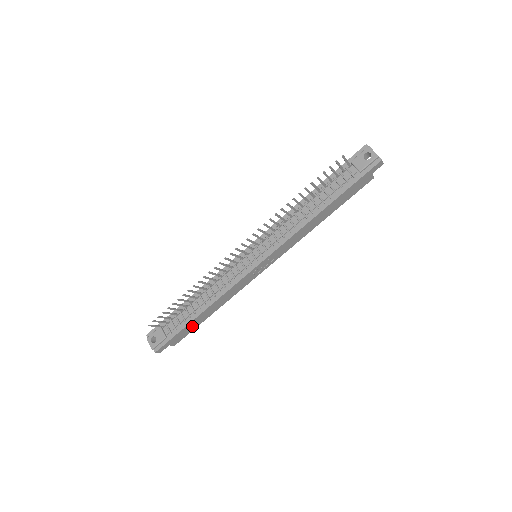
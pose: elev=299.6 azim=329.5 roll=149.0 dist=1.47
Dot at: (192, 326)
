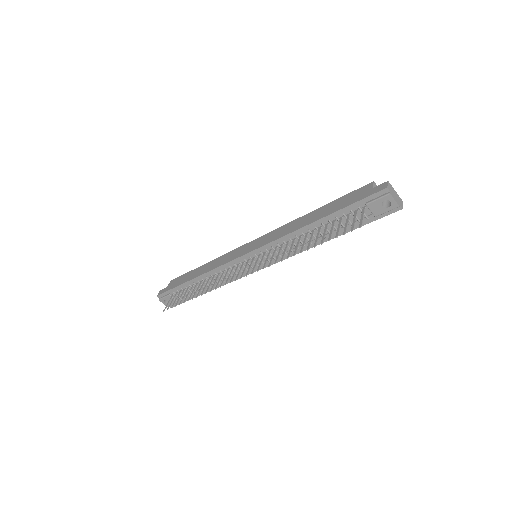
Dot at: occluded
